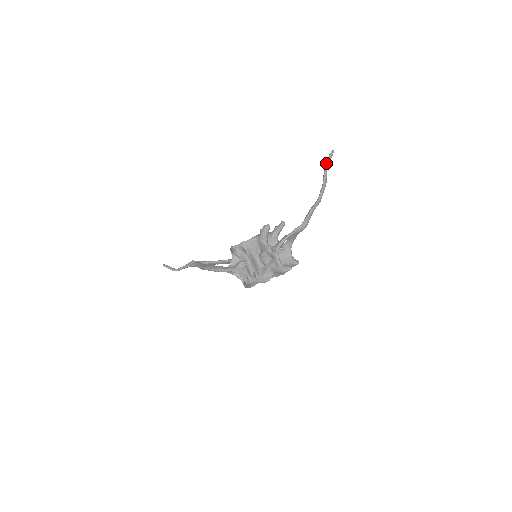
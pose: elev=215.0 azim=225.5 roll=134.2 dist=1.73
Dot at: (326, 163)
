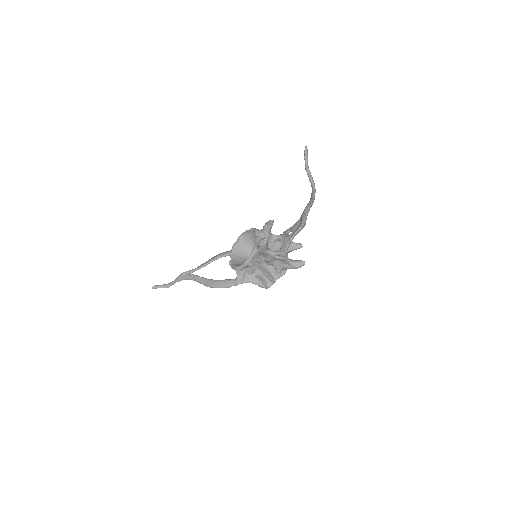
Dot at: (306, 166)
